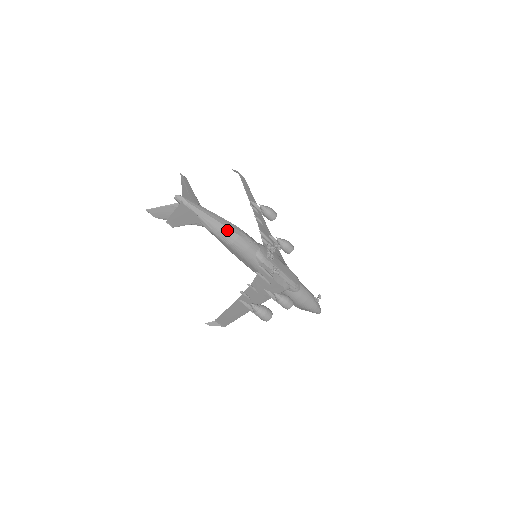
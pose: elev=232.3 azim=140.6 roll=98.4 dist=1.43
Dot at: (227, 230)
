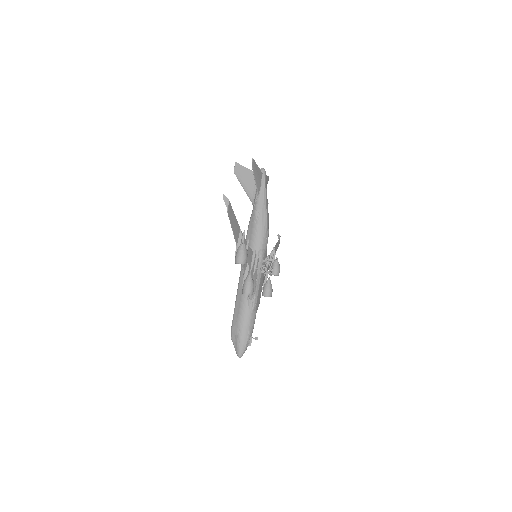
Dot at: (265, 215)
